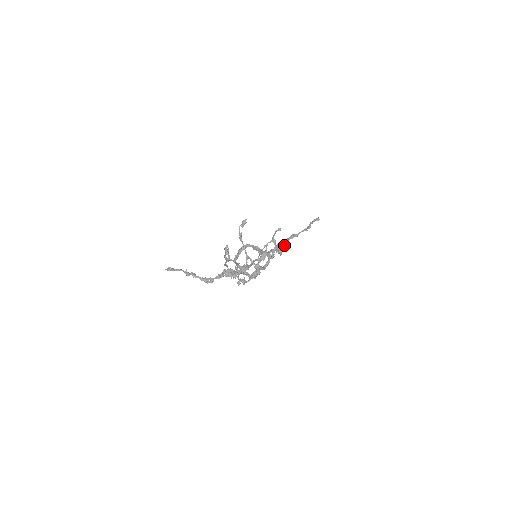
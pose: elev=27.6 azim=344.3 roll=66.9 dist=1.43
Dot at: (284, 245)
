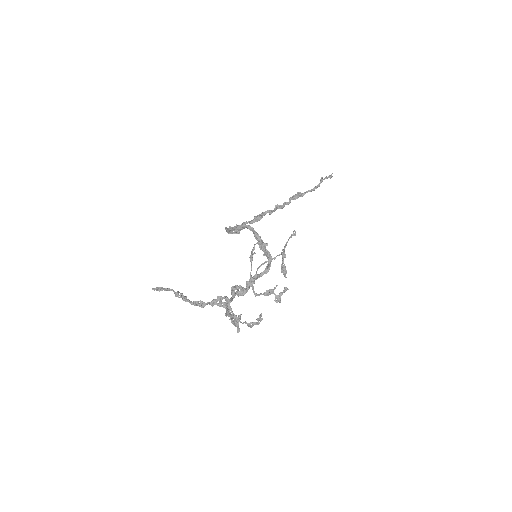
Dot at: (284, 206)
